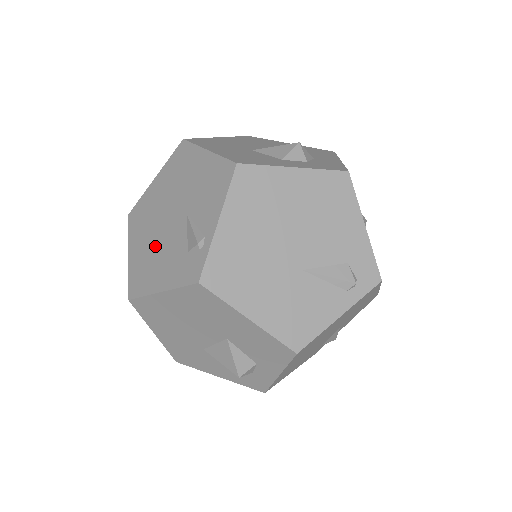
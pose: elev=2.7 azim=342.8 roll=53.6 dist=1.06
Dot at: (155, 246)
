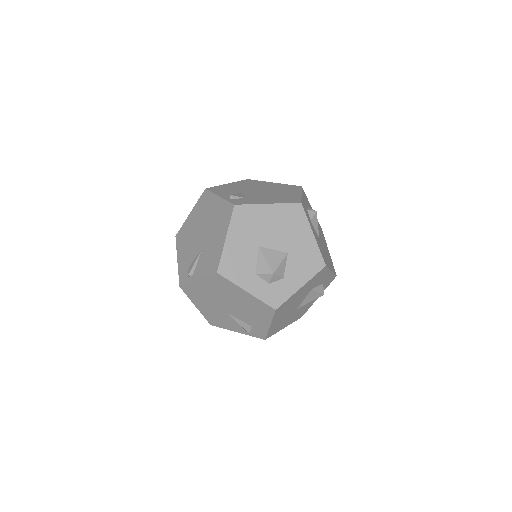
Dot at: (192, 236)
